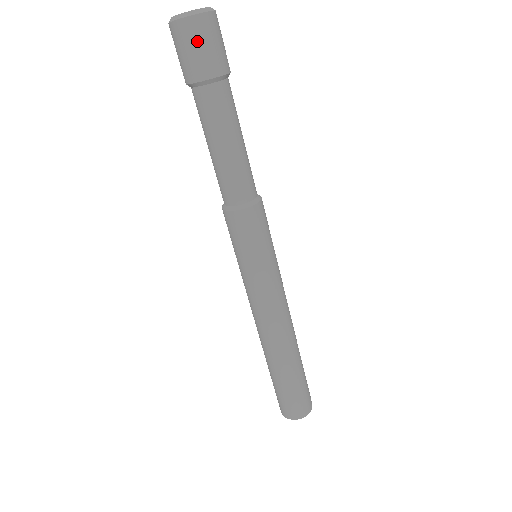
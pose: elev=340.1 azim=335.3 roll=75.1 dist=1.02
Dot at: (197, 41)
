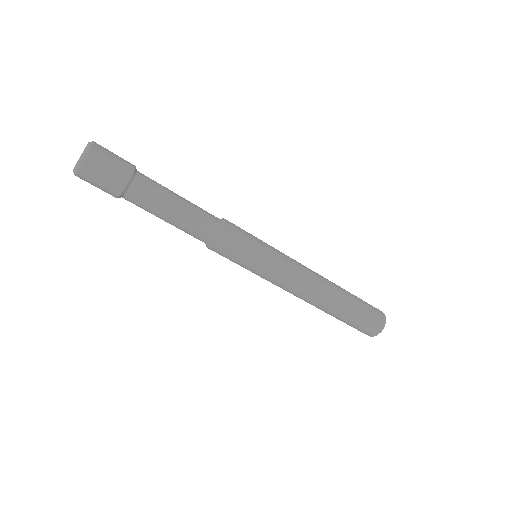
Dot at: (98, 173)
